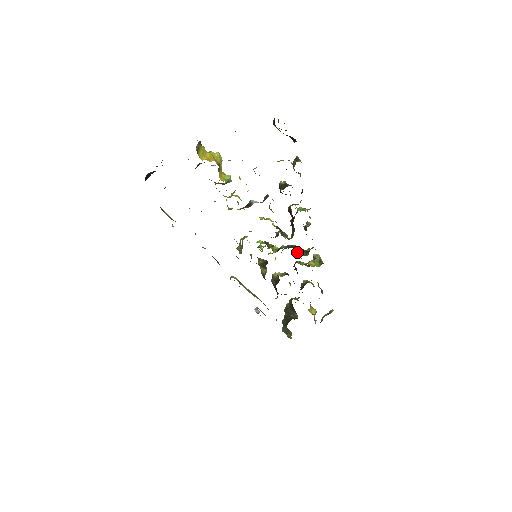
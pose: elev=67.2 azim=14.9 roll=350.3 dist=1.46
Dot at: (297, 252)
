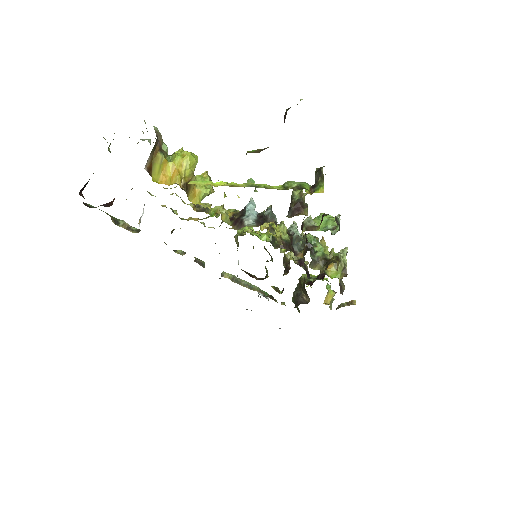
Dot at: (311, 262)
